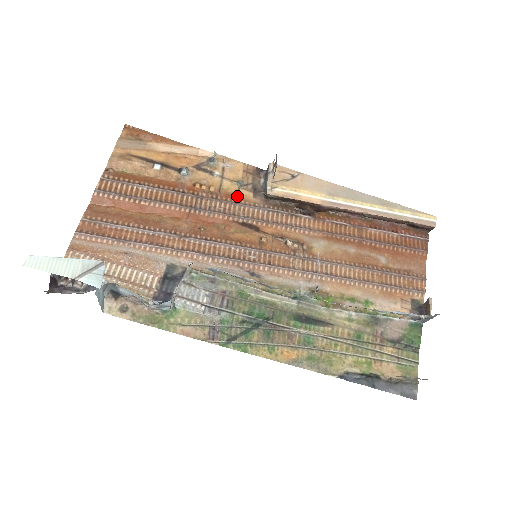
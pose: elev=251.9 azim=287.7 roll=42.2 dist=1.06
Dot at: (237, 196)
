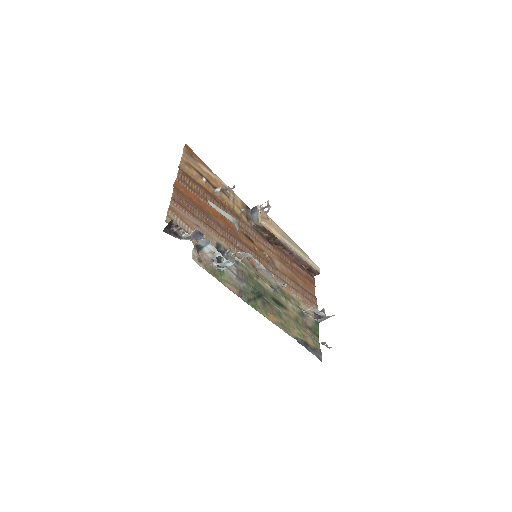
Dot at: (241, 217)
